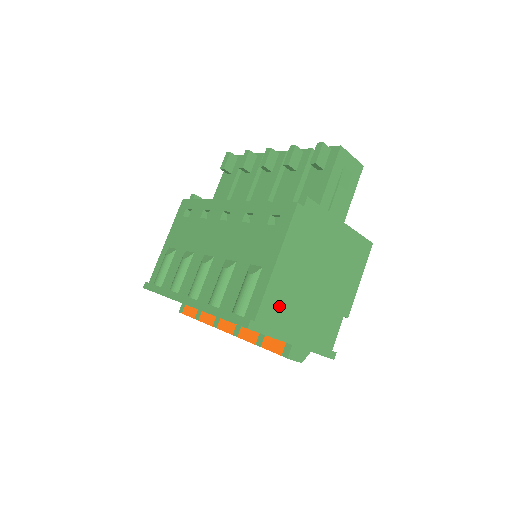
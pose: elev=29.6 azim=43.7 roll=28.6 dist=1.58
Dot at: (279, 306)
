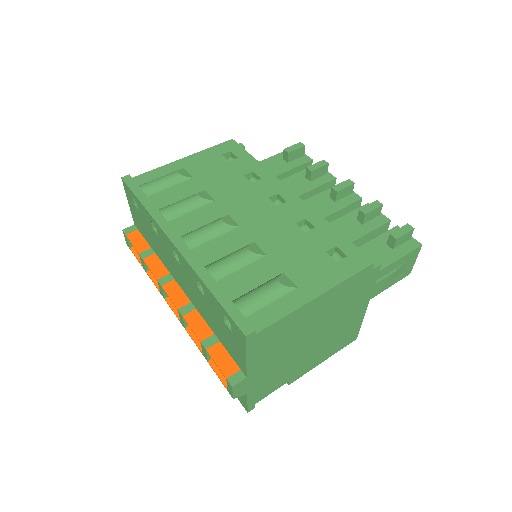
Dot at: (278, 336)
